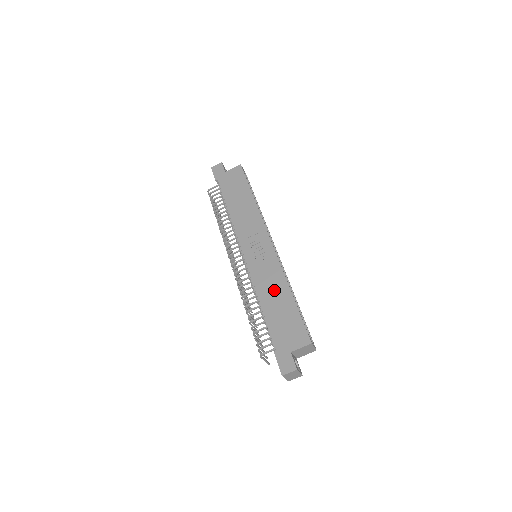
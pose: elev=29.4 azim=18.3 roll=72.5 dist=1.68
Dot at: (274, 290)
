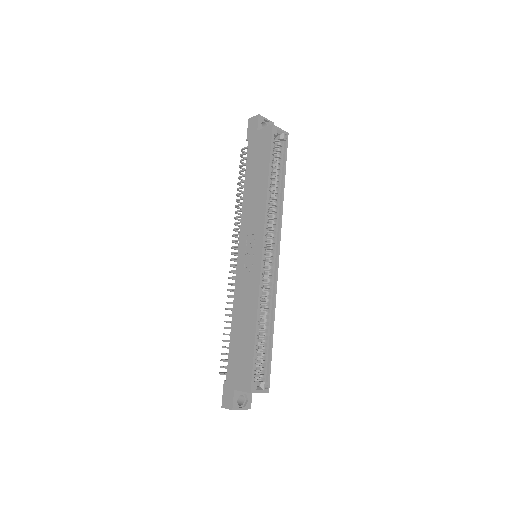
Dot at: (245, 314)
